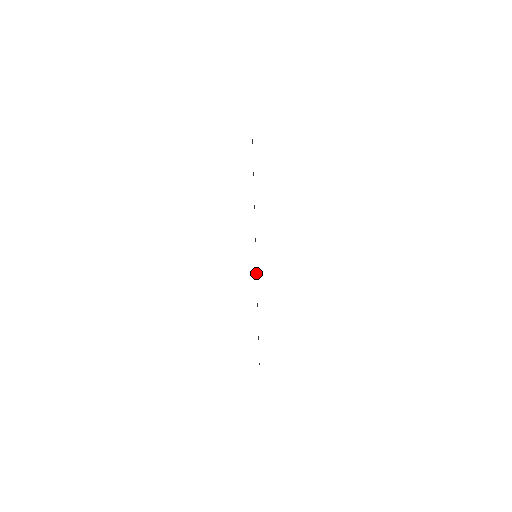
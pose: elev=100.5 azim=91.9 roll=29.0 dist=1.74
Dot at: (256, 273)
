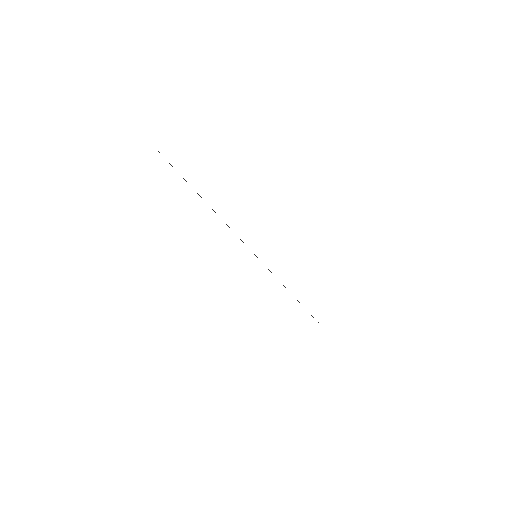
Dot at: occluded
